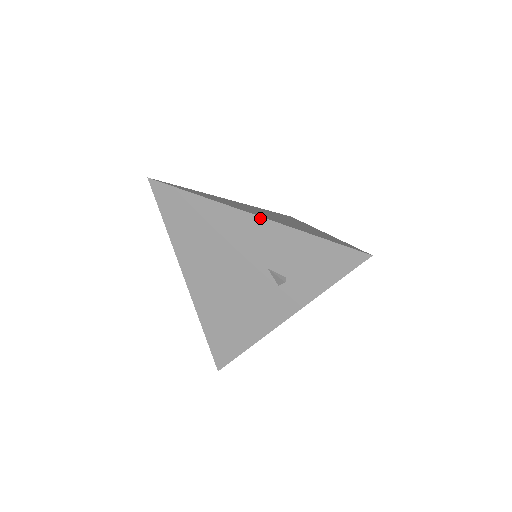
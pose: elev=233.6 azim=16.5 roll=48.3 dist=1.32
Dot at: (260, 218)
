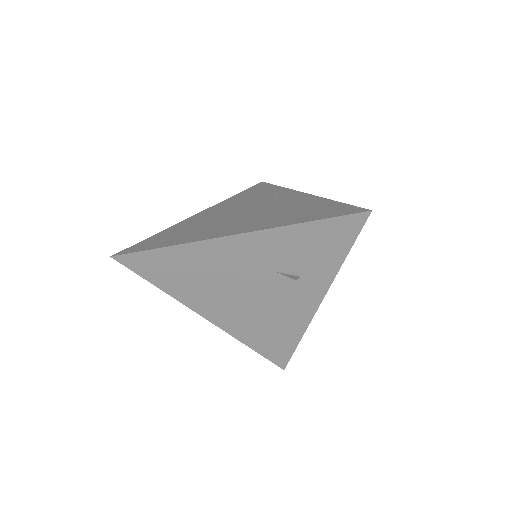
Dot at: (241, 235)
